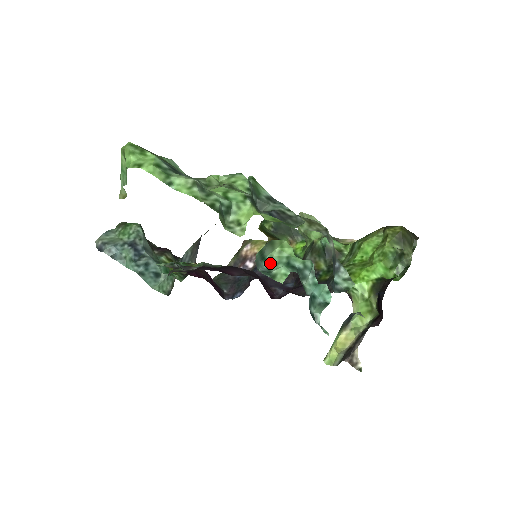
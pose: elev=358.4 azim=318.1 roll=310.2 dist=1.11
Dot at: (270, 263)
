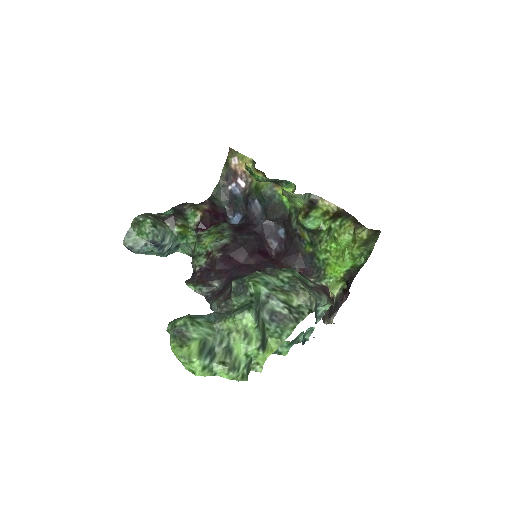
Dot at: occluded
